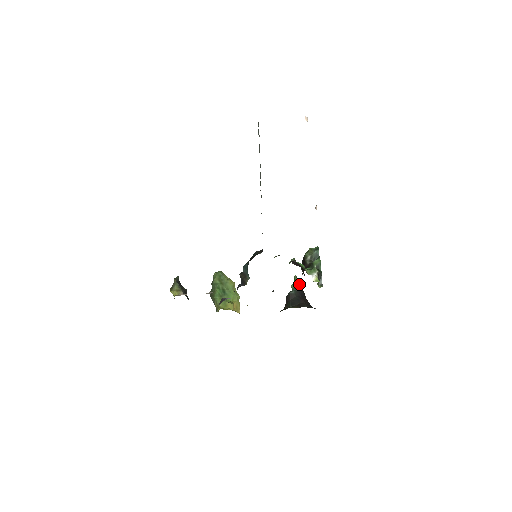
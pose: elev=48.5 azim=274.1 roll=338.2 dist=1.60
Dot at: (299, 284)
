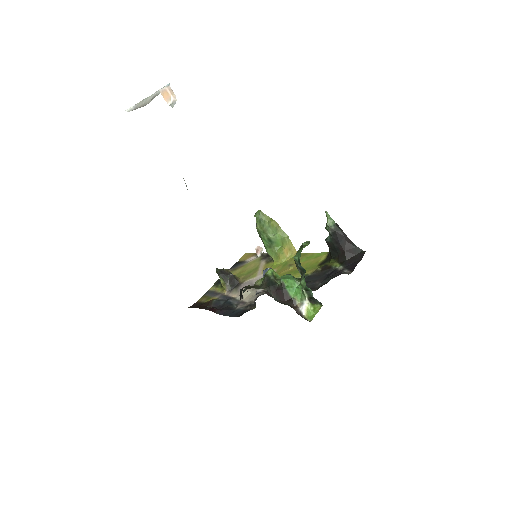
Dot at: (332, 228)
